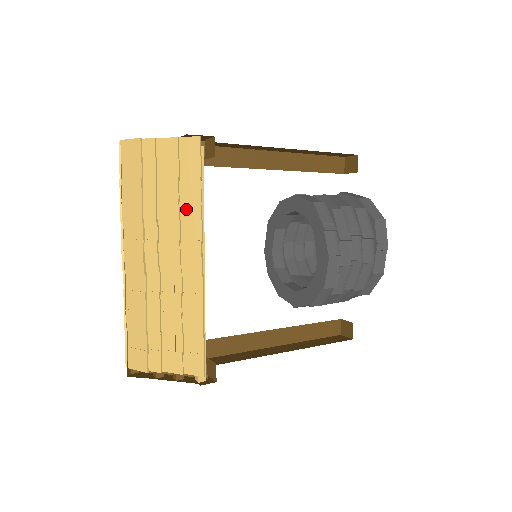
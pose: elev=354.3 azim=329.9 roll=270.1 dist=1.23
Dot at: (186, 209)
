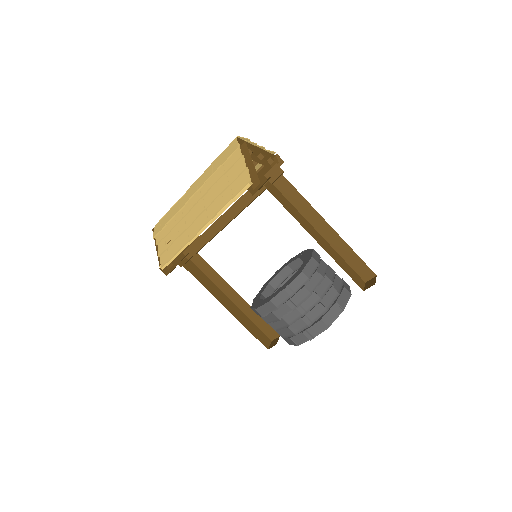
Dot at: (219, 201)
